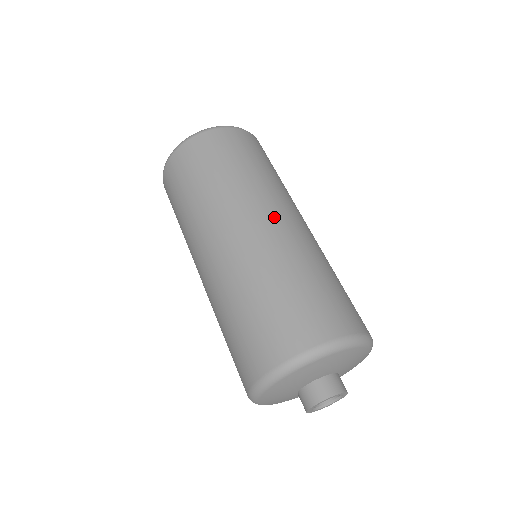
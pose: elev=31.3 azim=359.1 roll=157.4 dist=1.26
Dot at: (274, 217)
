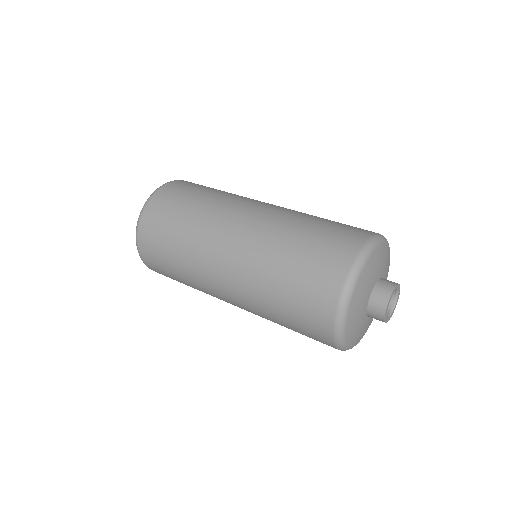
Dot at: (262, 204)
